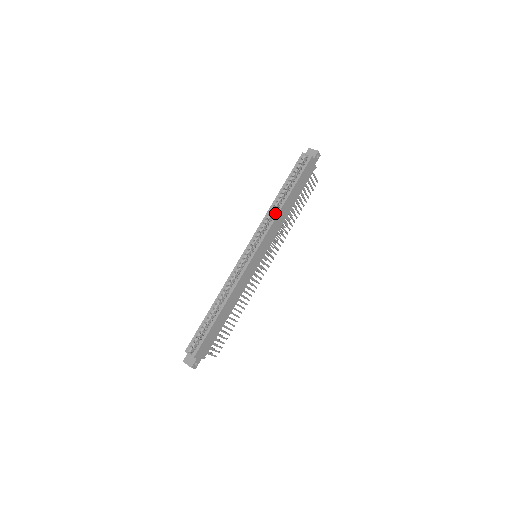
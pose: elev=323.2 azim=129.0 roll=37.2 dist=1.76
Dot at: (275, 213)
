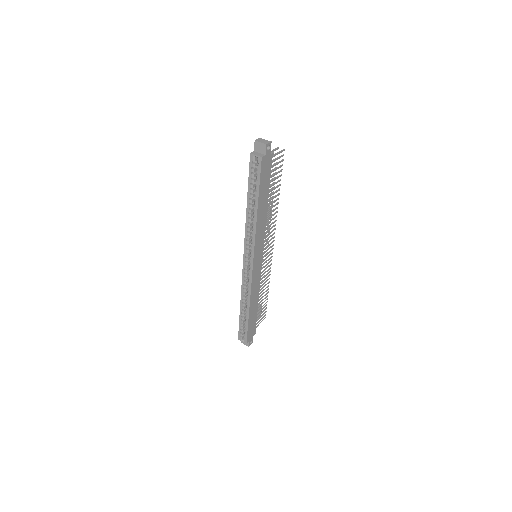
Dot at: (253, 226)
